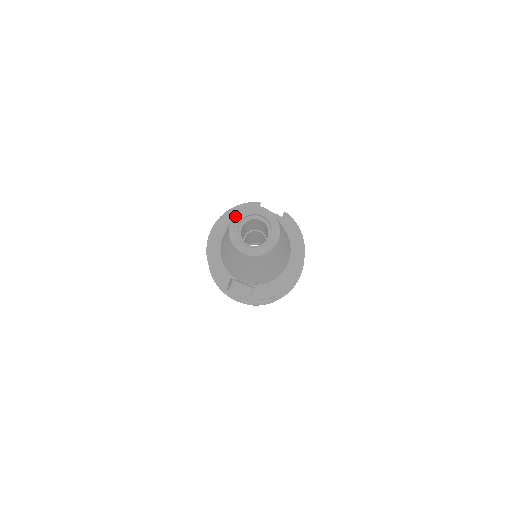
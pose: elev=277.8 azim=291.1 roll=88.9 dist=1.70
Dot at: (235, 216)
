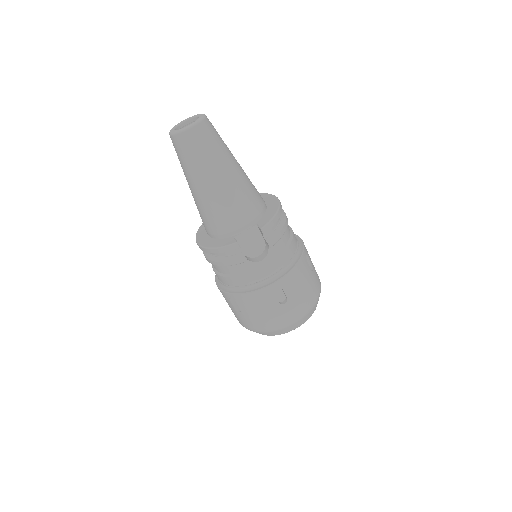
Dot at: occluded
